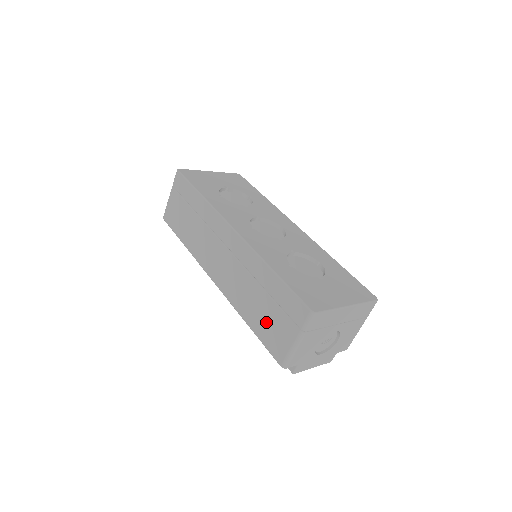
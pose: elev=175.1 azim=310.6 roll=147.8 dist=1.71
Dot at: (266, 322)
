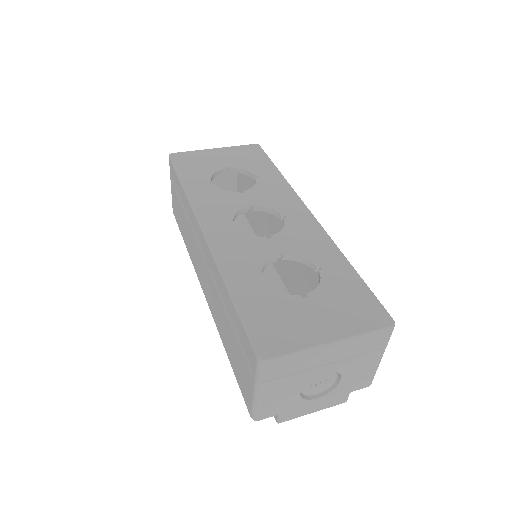
Dot at: (235, 356)
